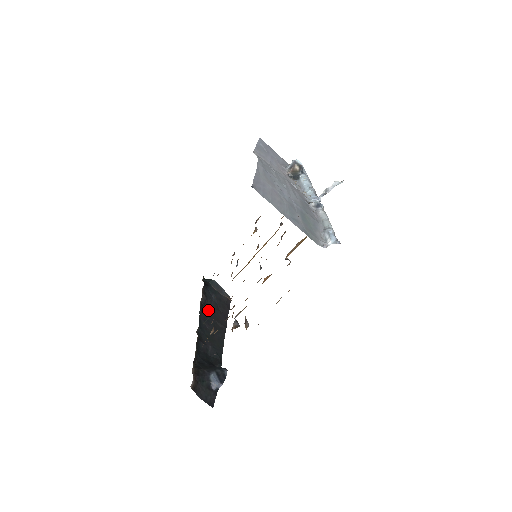
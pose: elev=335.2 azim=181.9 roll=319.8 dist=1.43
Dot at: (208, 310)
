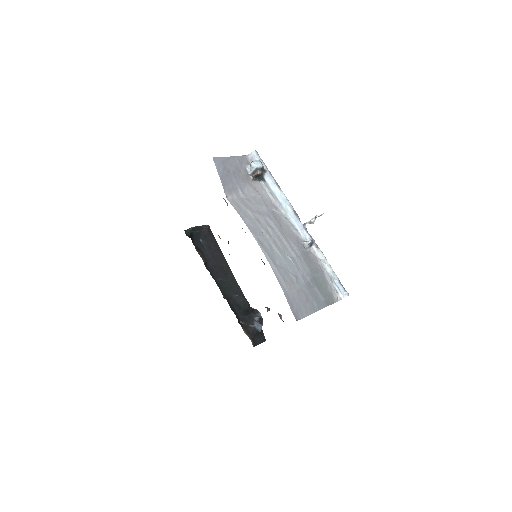
Dot at: (209, 261)
